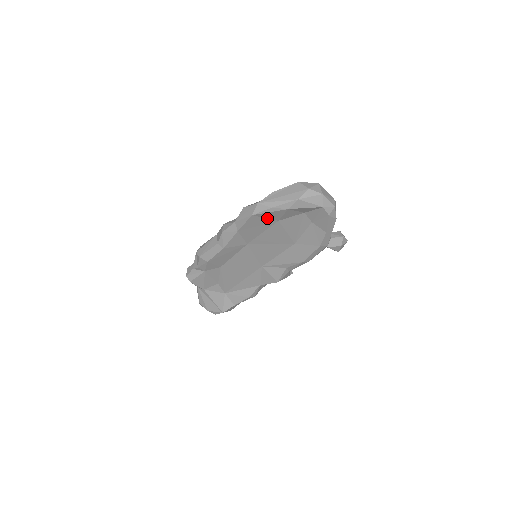
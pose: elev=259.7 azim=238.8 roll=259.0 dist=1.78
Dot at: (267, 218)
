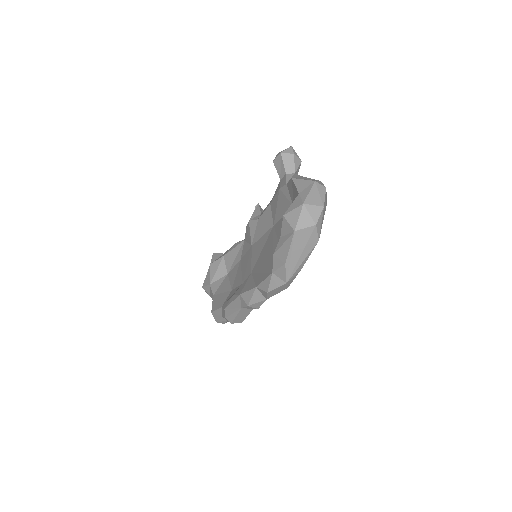
Dot at: occluded
